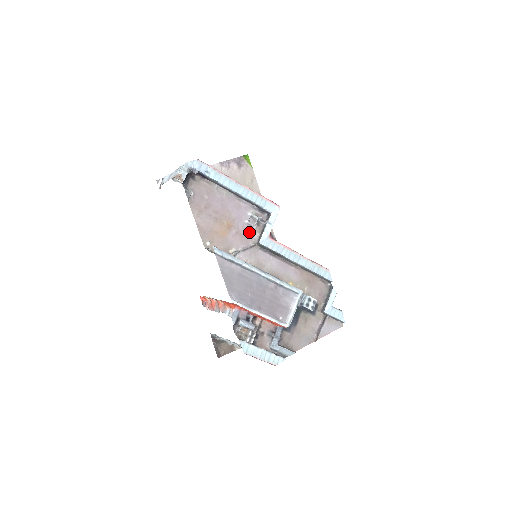
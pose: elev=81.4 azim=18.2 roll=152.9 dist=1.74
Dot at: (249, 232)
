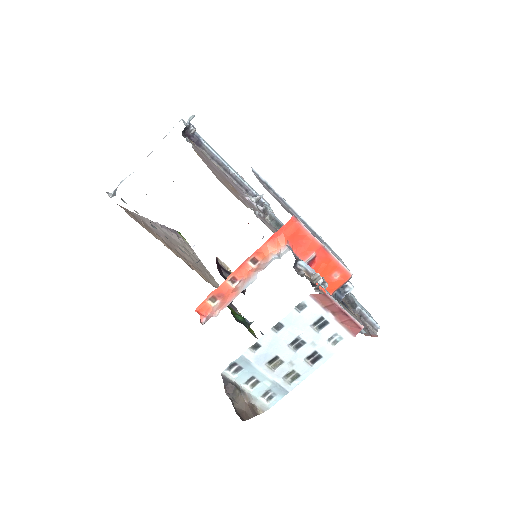
Dot at: (253, 207)
